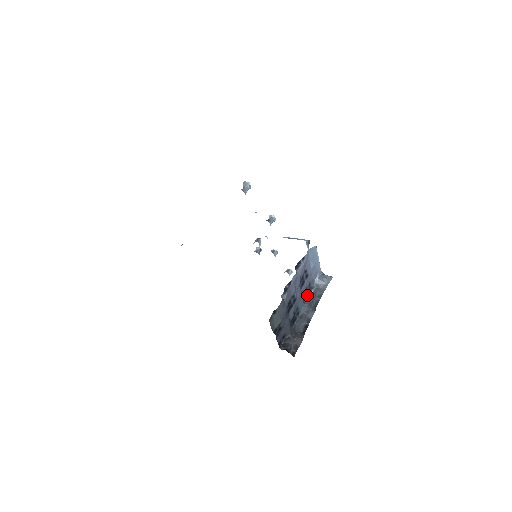
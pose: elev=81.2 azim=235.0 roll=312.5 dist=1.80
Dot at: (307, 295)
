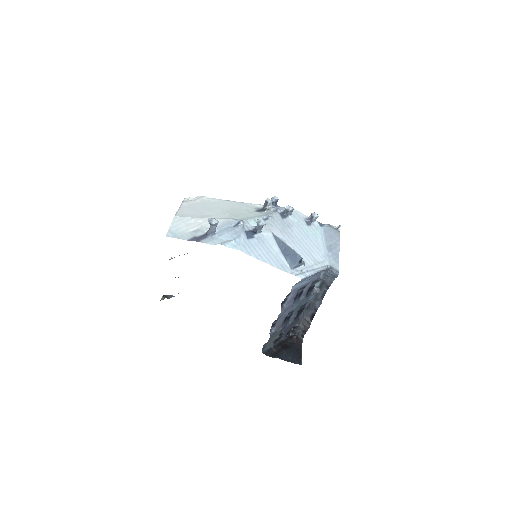
Dot at: (314, 285)
